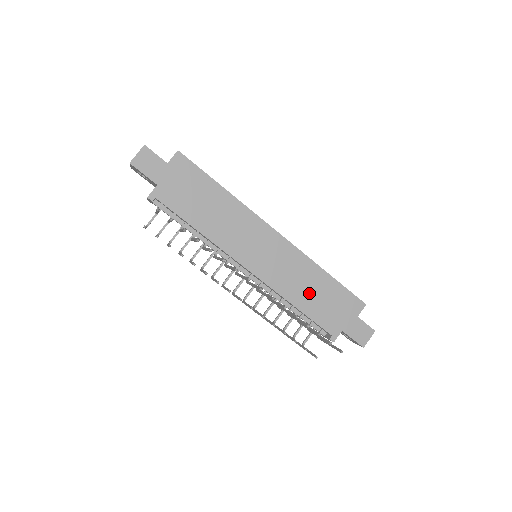
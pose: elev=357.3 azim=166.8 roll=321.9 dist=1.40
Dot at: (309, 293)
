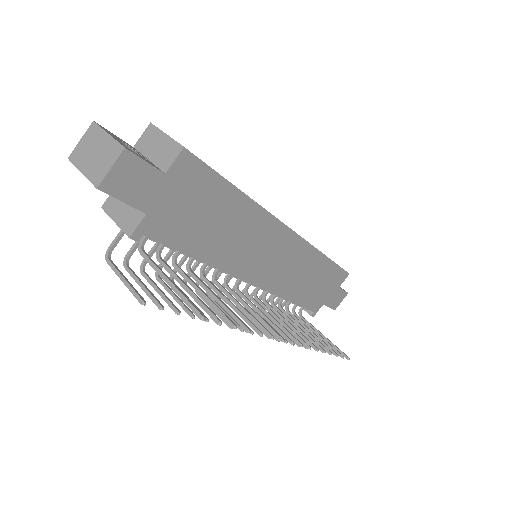
Dot at: (306, 283)
